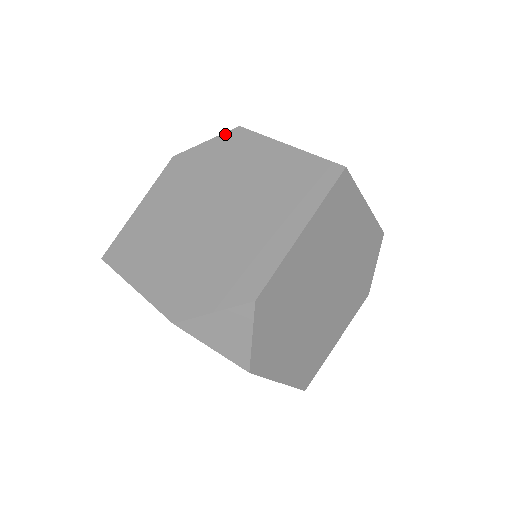
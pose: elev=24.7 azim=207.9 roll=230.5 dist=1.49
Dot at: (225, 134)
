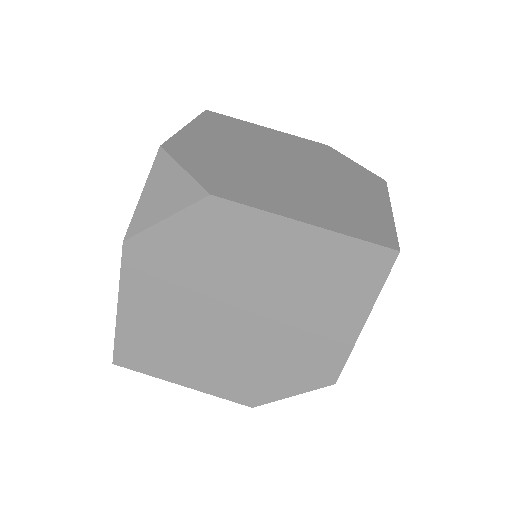
Dot at: (193, 208)
